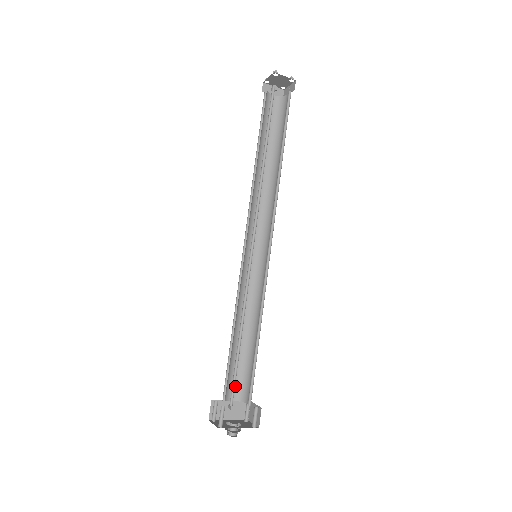
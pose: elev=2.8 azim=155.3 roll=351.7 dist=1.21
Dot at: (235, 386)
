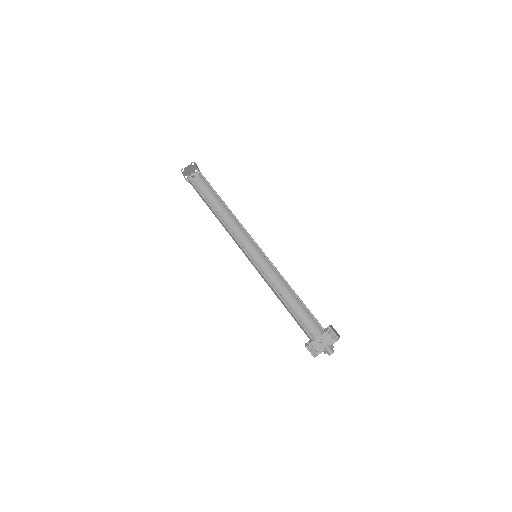
Dot at: (312, 328)
